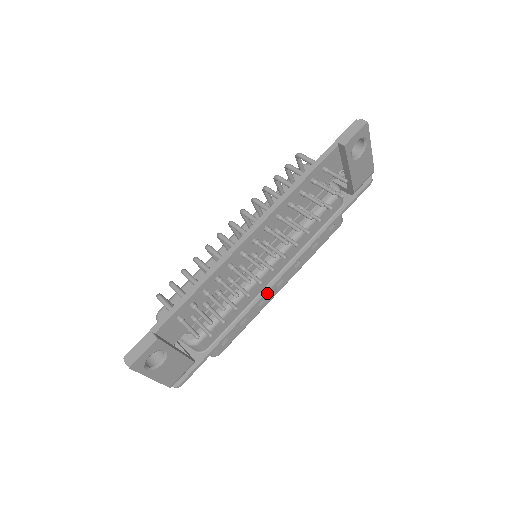
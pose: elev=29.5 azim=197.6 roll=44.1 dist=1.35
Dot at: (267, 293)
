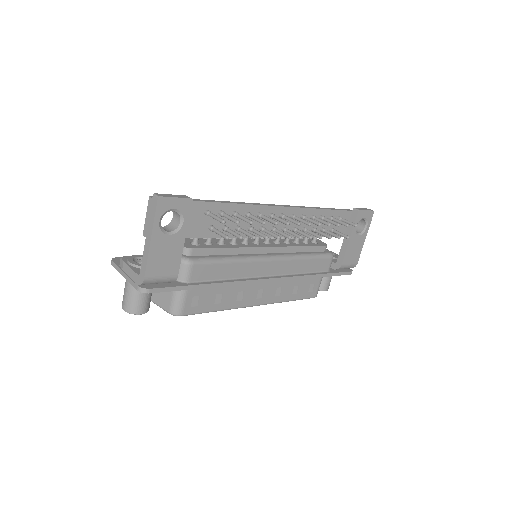
Dot at: (256, 282)
